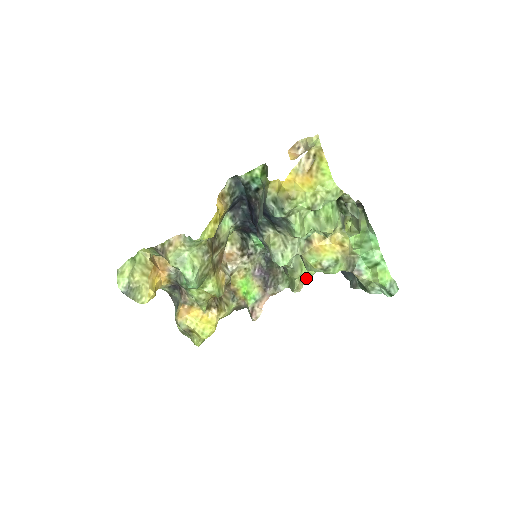
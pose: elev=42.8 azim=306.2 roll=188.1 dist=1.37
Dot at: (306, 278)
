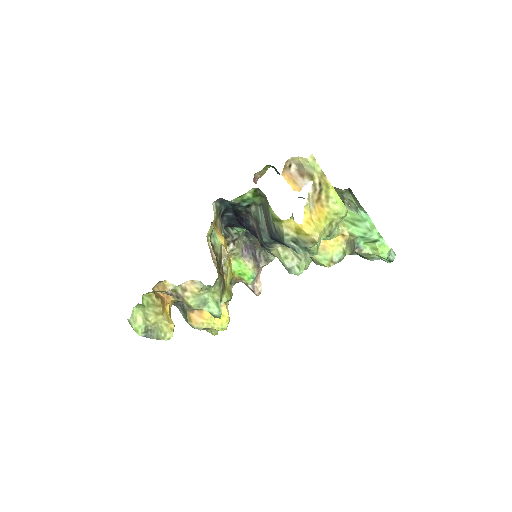
Dot at: occluded
